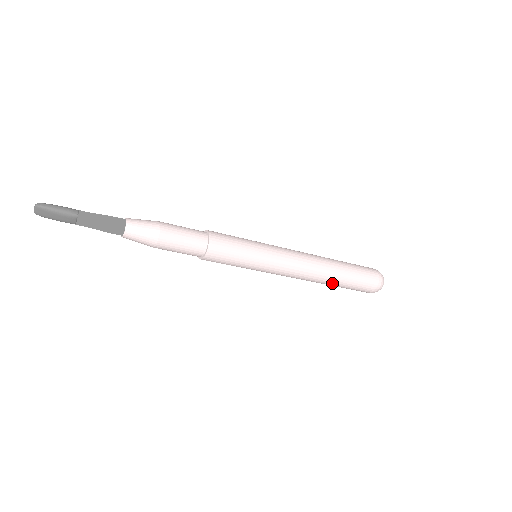
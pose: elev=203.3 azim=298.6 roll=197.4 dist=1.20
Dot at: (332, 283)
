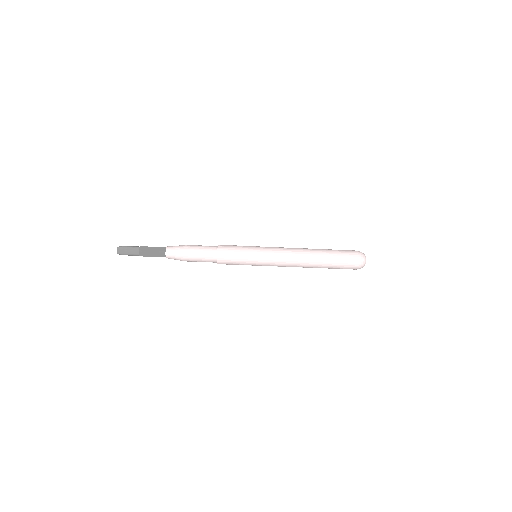
Dot at: (319, 260)
